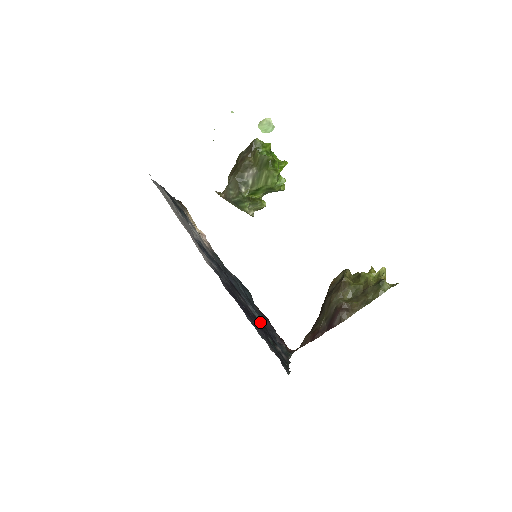
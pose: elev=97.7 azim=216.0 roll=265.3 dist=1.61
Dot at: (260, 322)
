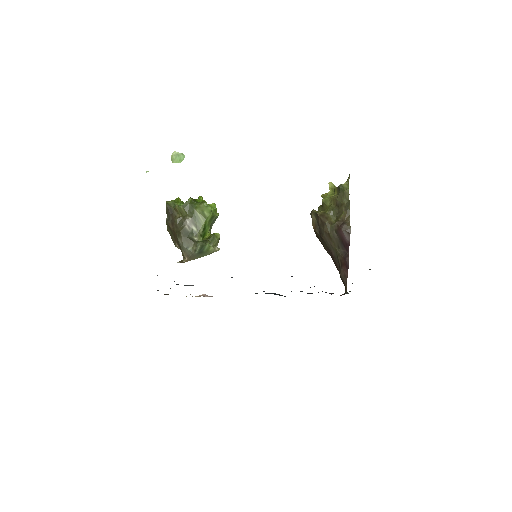
Dot at: occluded
